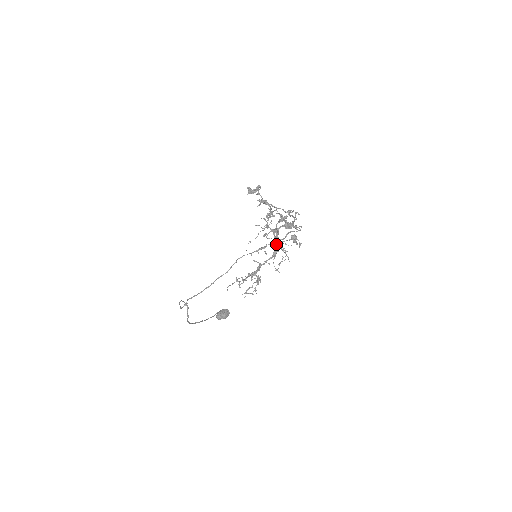
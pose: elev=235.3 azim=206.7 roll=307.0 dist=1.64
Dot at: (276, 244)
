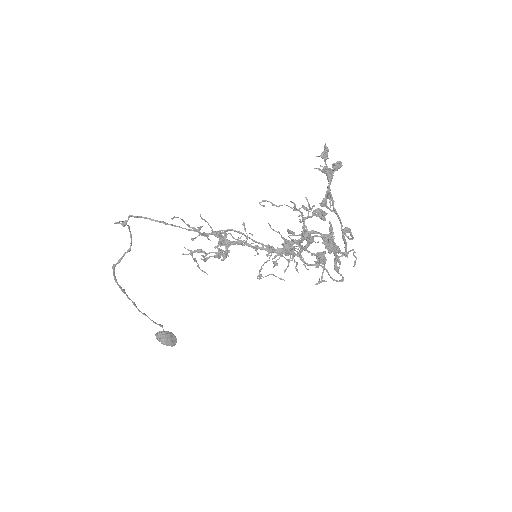
Dot at: occluded
